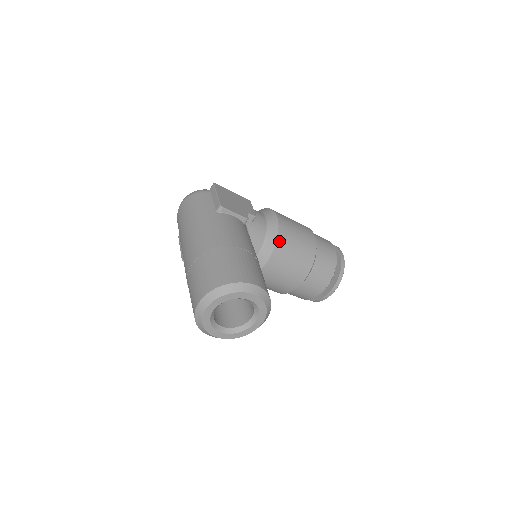
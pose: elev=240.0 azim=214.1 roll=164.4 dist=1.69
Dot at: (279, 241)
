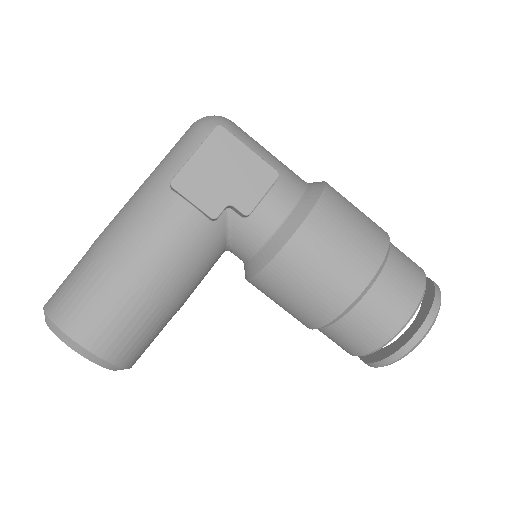
Dot at: (271, 268)
